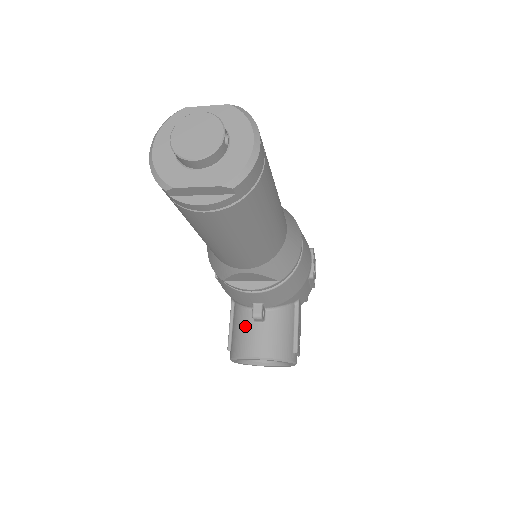
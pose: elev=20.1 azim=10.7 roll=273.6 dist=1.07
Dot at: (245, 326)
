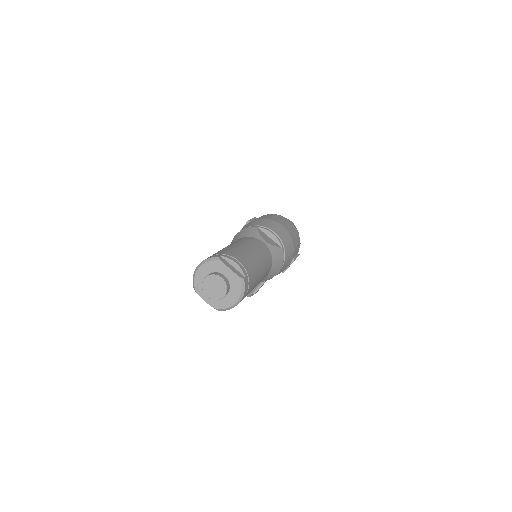
Dot at: occluded
